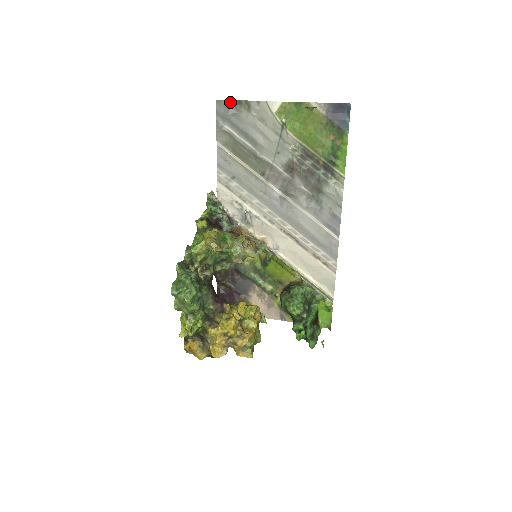
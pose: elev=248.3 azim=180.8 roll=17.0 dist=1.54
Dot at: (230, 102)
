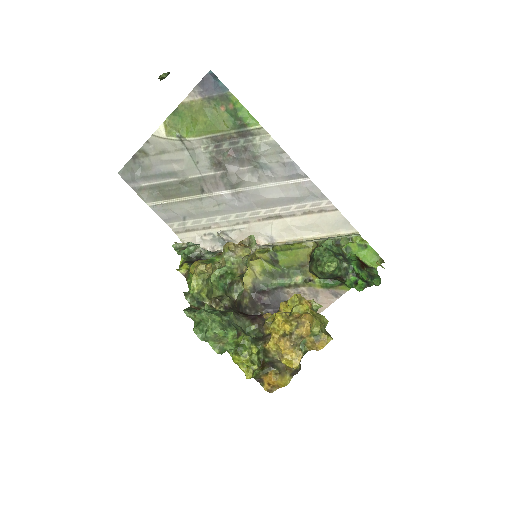
Dot at: (129, 164)
